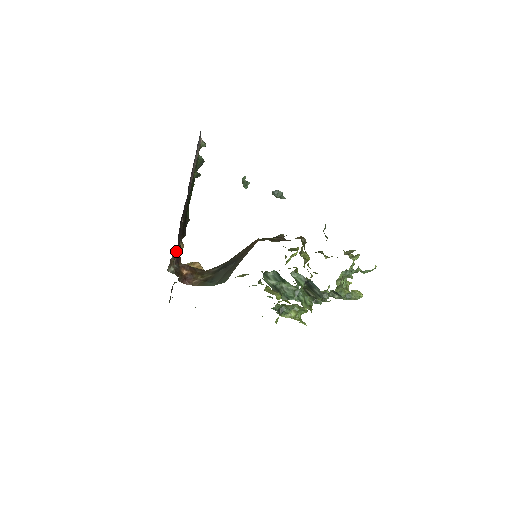
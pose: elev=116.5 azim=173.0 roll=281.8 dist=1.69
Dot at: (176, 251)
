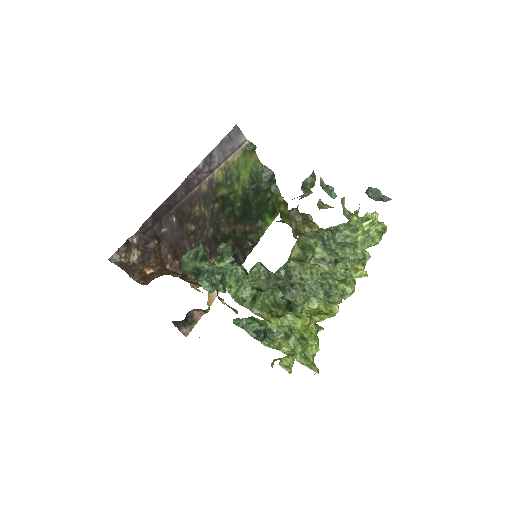
Dot at: (147, 247)
